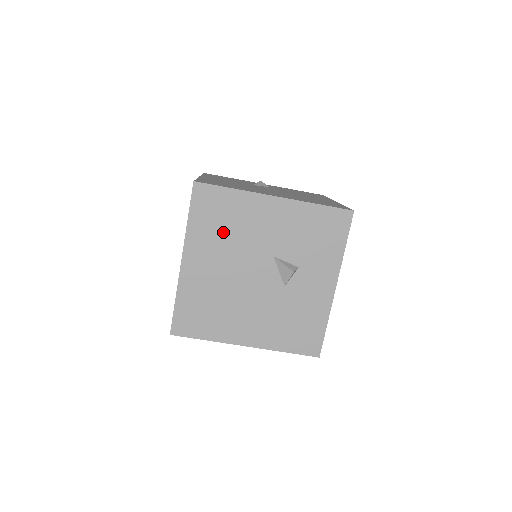
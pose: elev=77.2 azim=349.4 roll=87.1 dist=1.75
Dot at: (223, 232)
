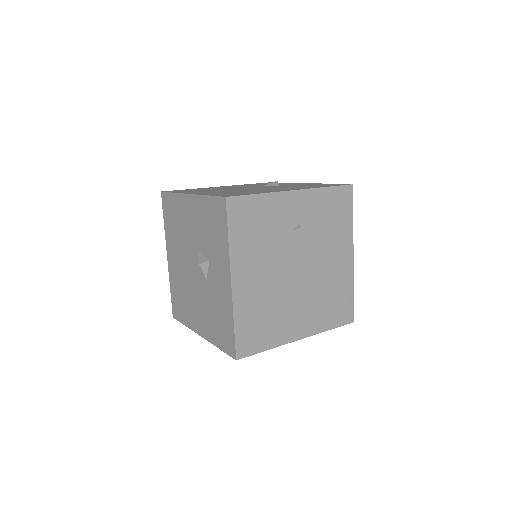
Dot at: (176, 231)
